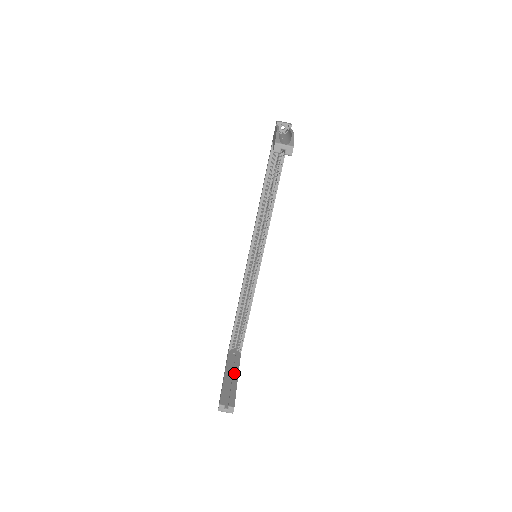
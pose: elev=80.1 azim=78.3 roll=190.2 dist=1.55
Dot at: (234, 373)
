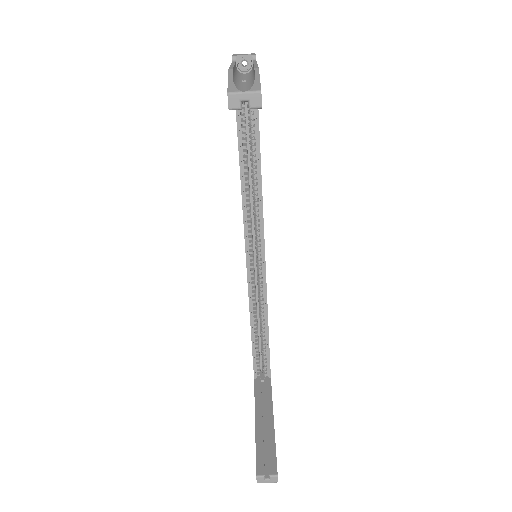
Dot at: (267, 415)
